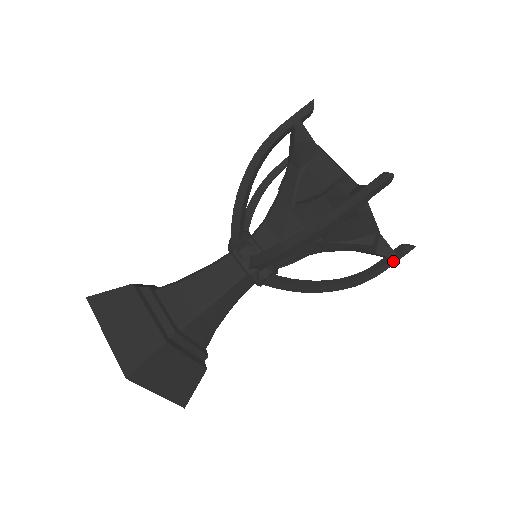
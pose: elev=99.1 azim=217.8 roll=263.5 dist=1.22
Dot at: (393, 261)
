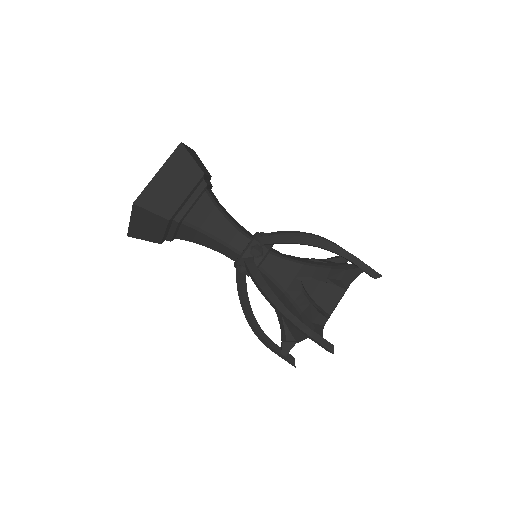
Dot at: (316, 337)
